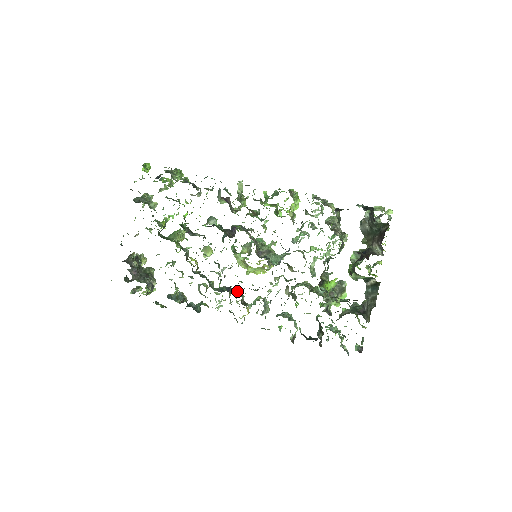
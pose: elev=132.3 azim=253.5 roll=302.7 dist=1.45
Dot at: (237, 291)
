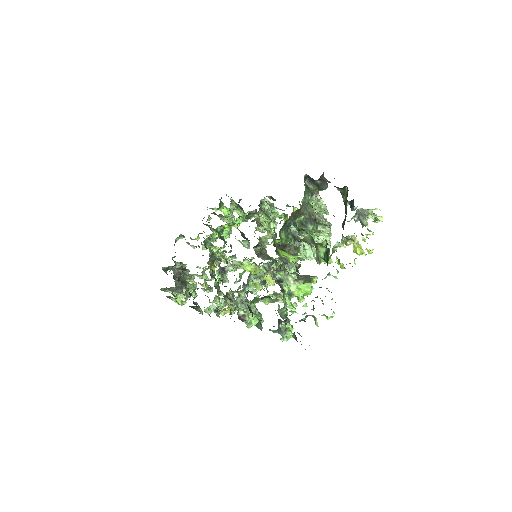
Dot at: (231, 290)
